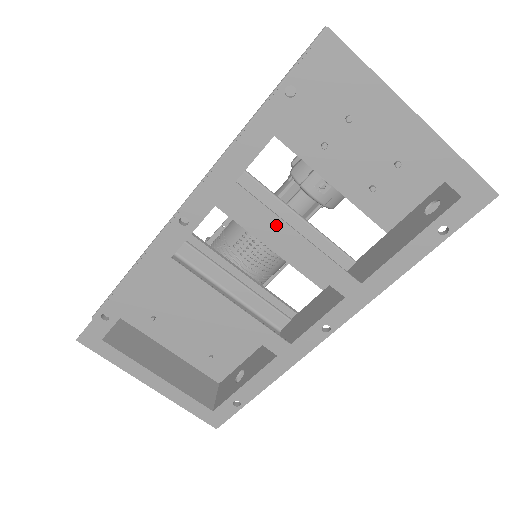
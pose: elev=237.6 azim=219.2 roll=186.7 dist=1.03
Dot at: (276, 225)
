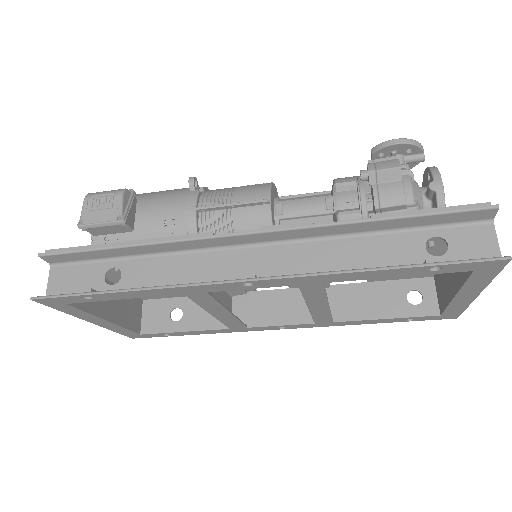
Dot at: (319, 300)
